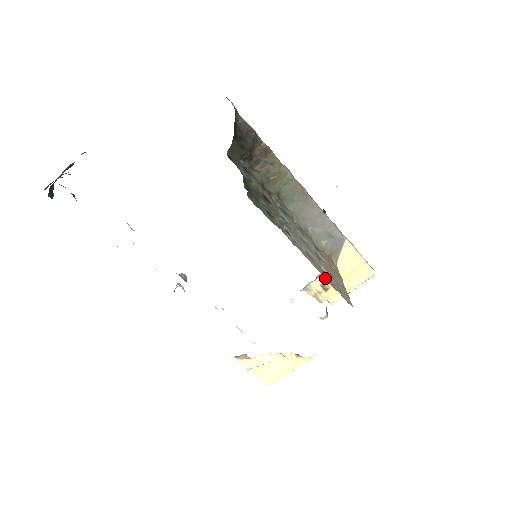
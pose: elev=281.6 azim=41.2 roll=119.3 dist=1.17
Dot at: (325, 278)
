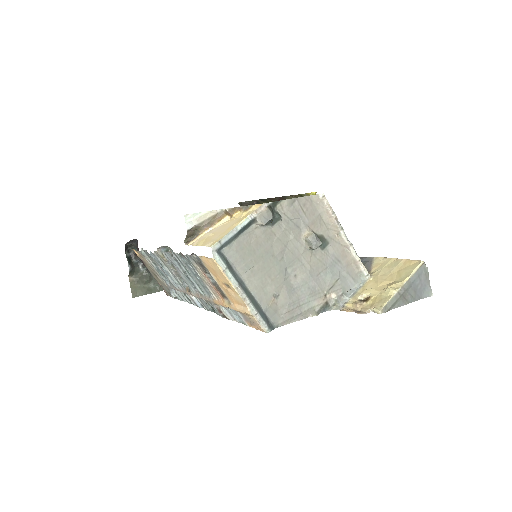
Dot at: (361, 292)
